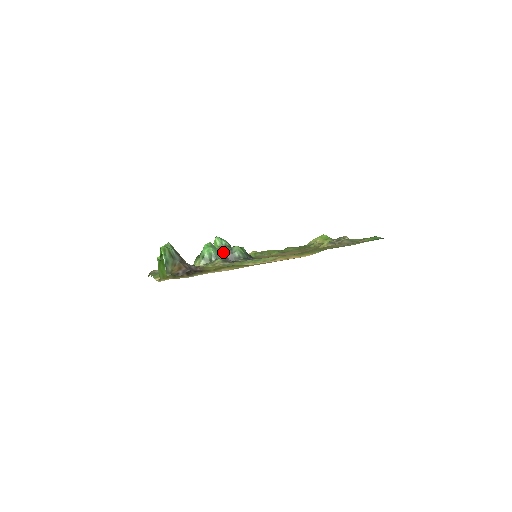
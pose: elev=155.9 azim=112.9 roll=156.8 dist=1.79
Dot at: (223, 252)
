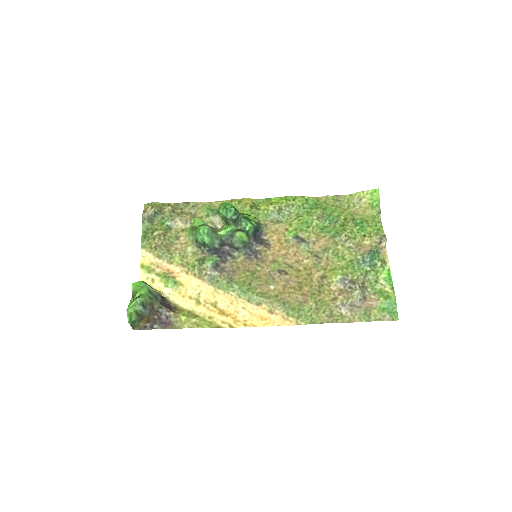
Dot at: (221, 238)
